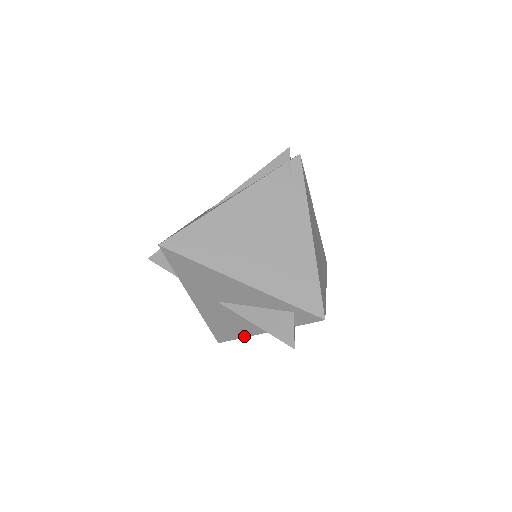
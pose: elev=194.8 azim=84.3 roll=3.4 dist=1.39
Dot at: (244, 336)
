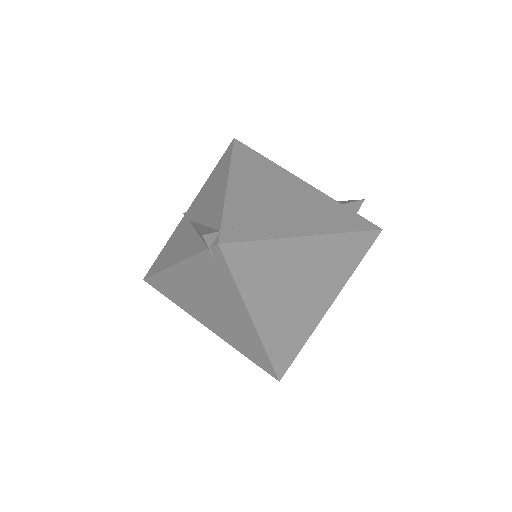
Dot at: occluded
